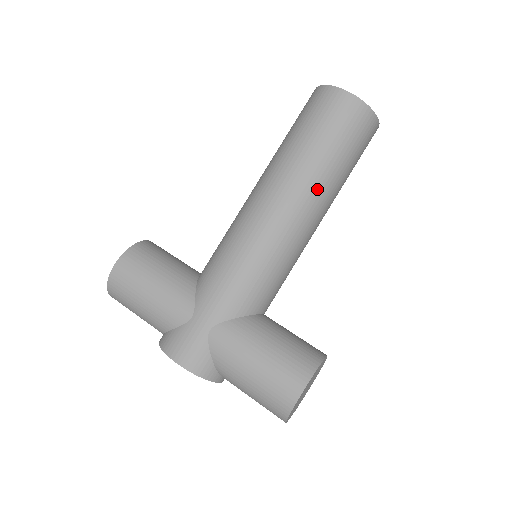
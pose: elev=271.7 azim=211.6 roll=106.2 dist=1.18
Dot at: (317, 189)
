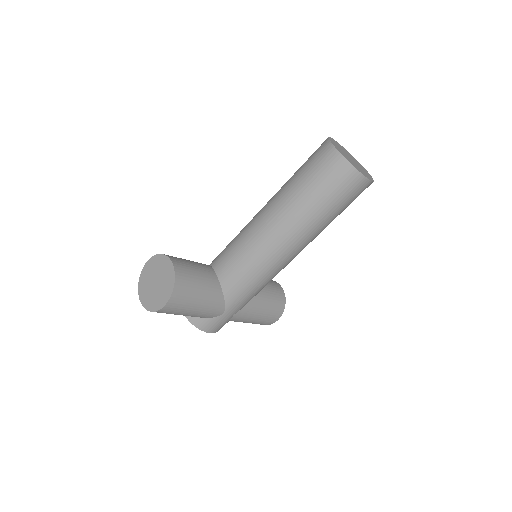
Dot at: occluded
